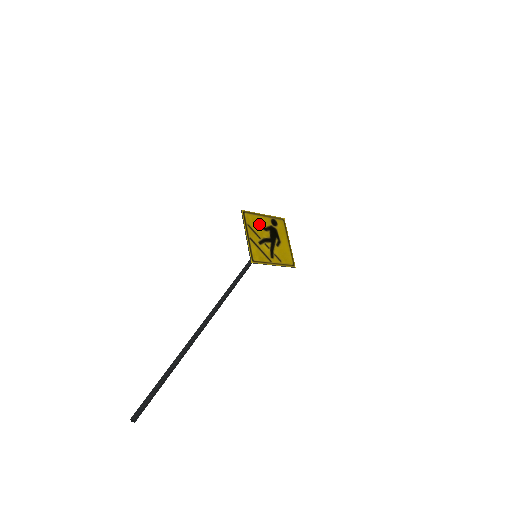
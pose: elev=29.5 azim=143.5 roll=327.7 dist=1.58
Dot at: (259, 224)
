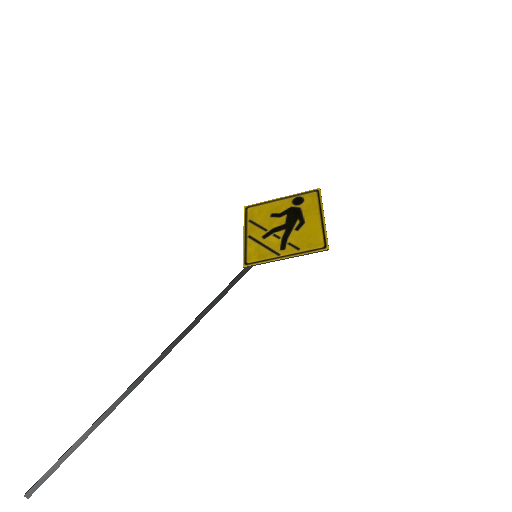
Dot at: (269, 213)
